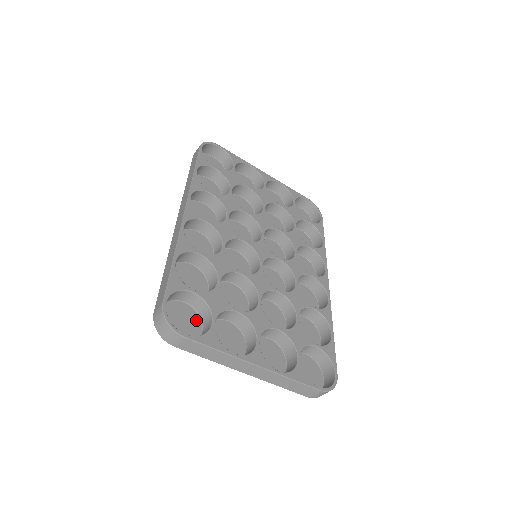
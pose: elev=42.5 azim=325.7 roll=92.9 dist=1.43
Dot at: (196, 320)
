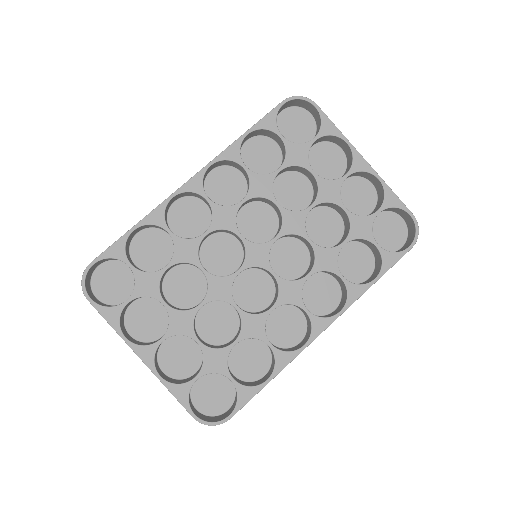
Dot at: (131, 288)
